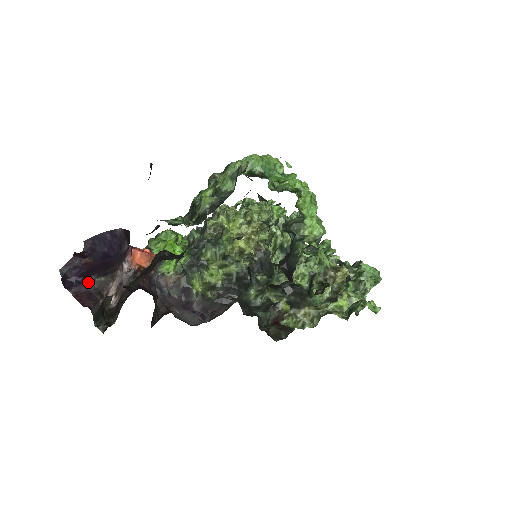
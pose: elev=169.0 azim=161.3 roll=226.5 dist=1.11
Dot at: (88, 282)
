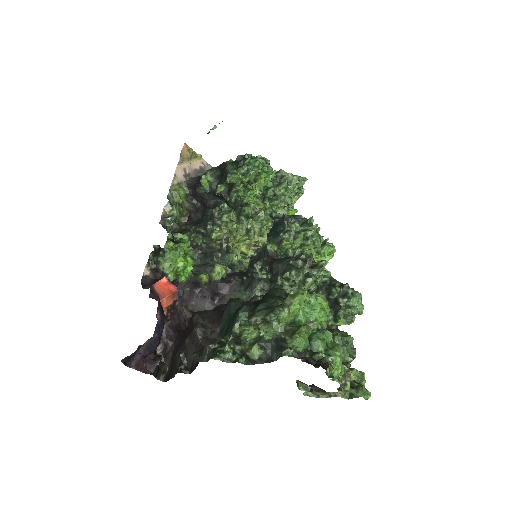
Dot at: (139, 349)
